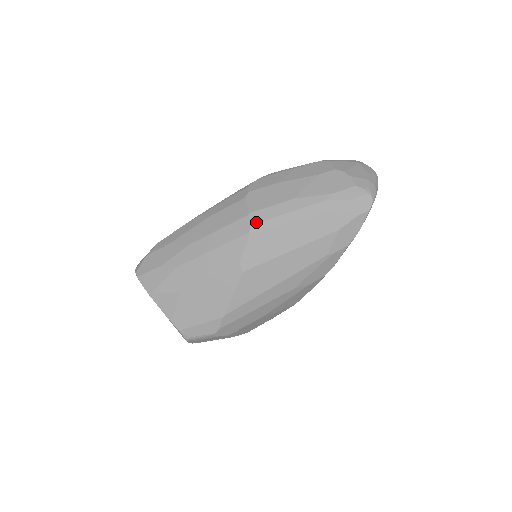
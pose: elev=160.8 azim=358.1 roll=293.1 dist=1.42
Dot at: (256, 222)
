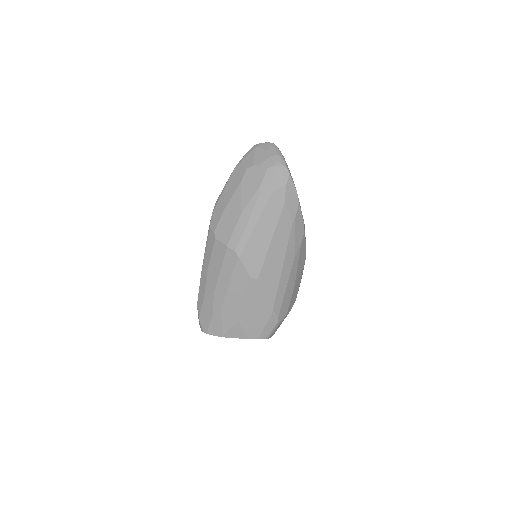
Dot at: (236, 247)
